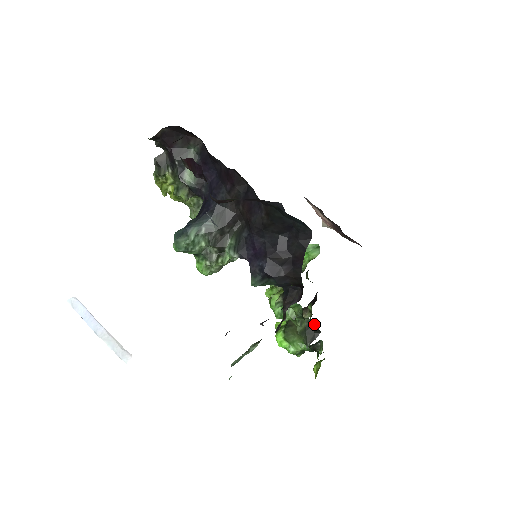
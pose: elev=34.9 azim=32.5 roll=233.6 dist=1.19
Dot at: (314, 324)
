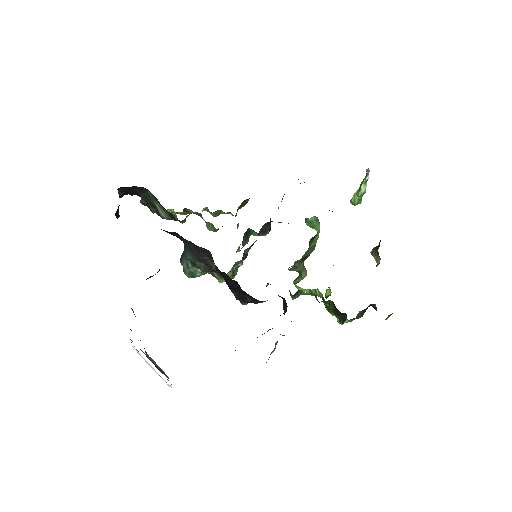
Dot at: occluded
